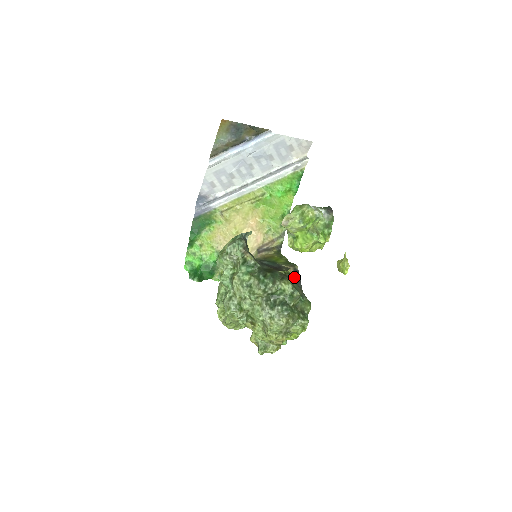
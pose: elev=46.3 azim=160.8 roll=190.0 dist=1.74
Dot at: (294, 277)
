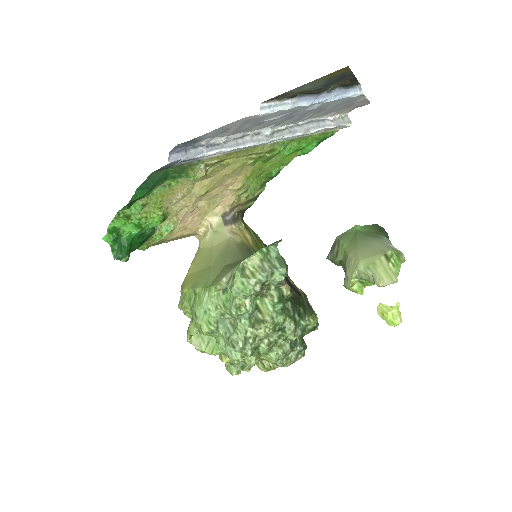
Dot at: (306, 297)
